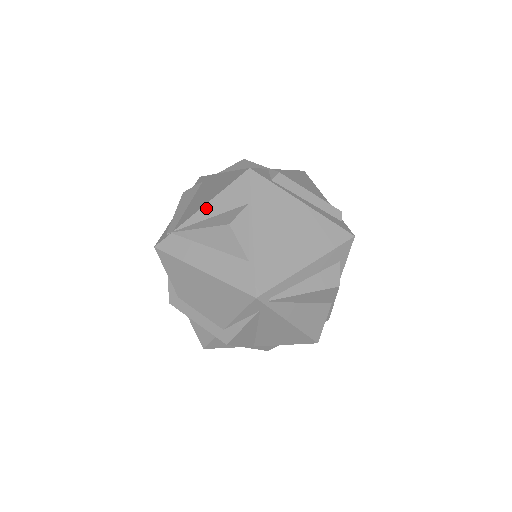
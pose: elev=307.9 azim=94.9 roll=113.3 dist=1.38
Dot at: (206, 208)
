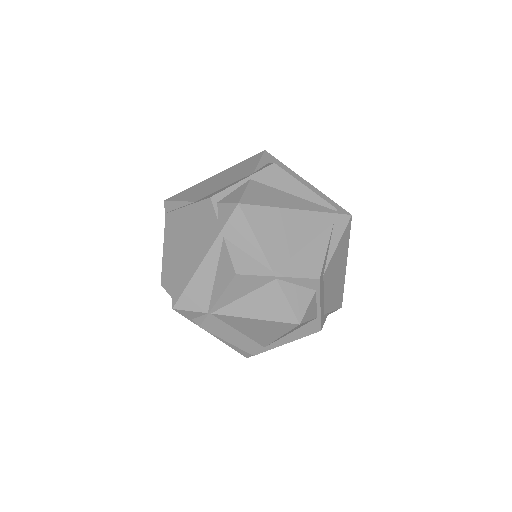
Dot at: (168, 258)
